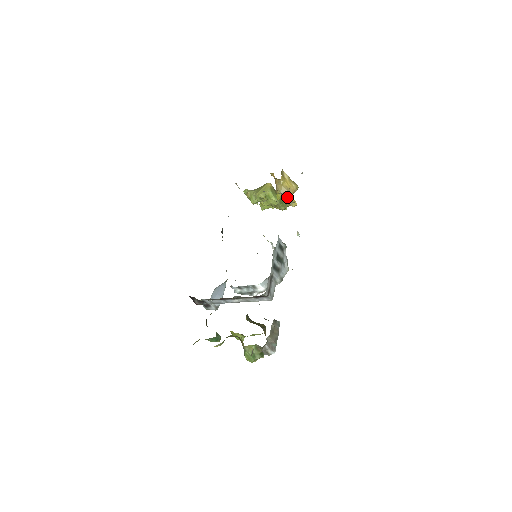
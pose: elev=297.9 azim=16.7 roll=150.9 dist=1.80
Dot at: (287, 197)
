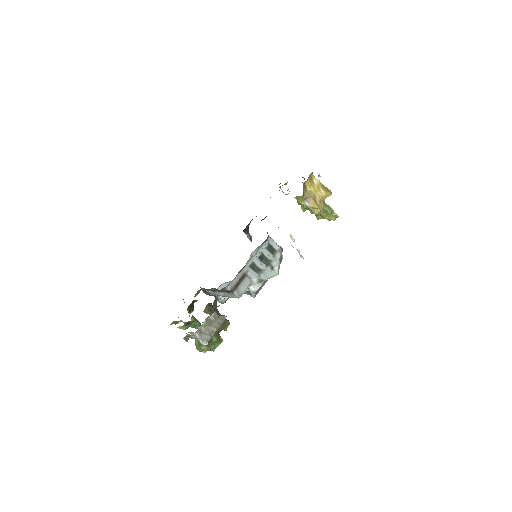
Dot at: (306, 202)
